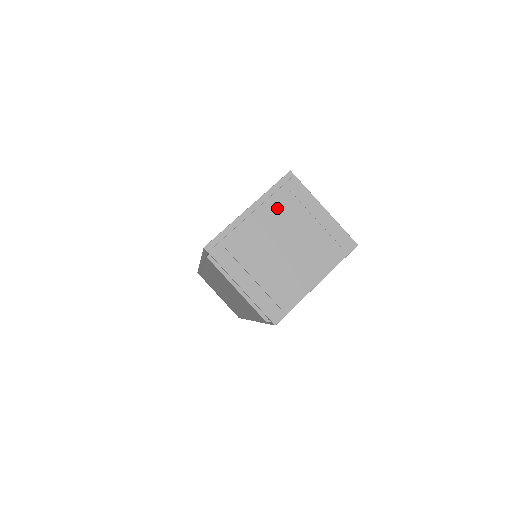
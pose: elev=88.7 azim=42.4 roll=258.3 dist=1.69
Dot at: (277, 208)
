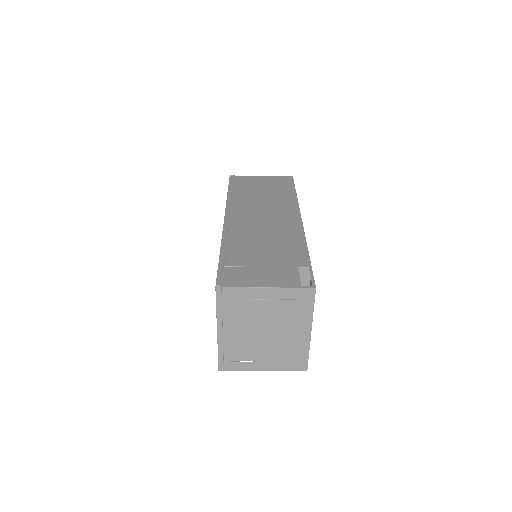
Dot at: (235, 316)
